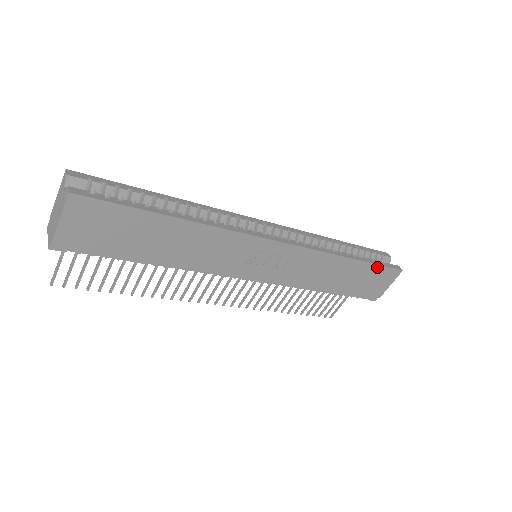
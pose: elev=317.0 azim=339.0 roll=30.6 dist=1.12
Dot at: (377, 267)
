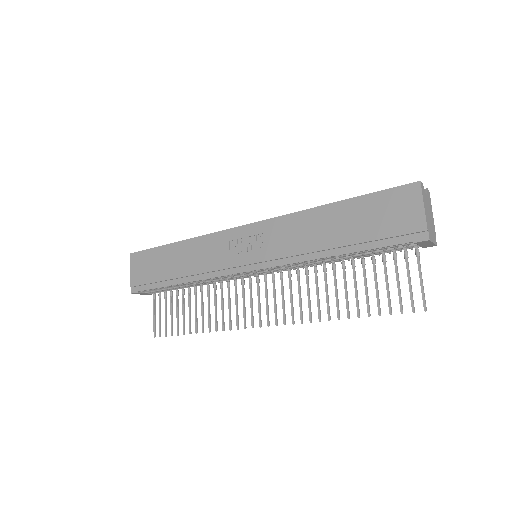
Dot at: (373, 197)
